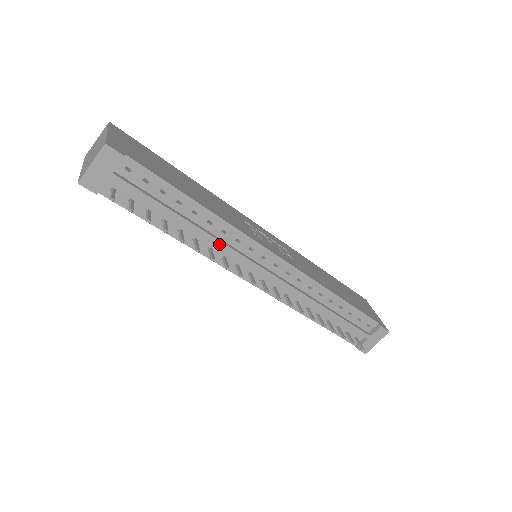
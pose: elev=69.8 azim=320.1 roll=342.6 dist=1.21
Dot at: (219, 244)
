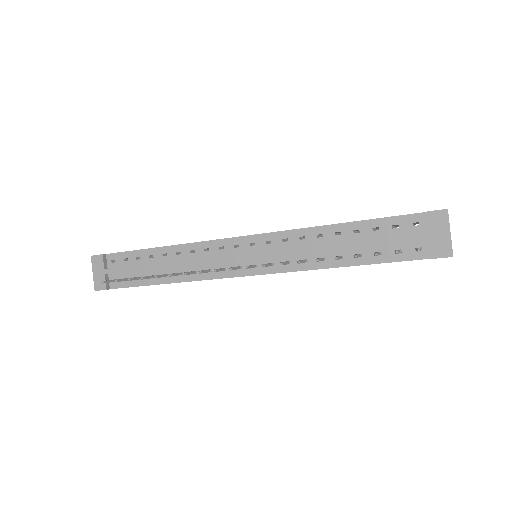
Dot at: (192, 262)
